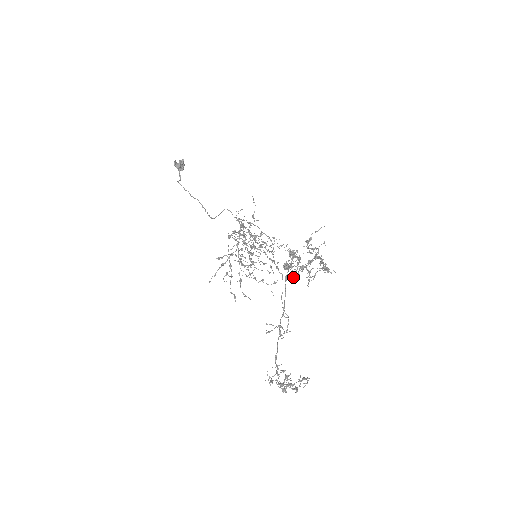
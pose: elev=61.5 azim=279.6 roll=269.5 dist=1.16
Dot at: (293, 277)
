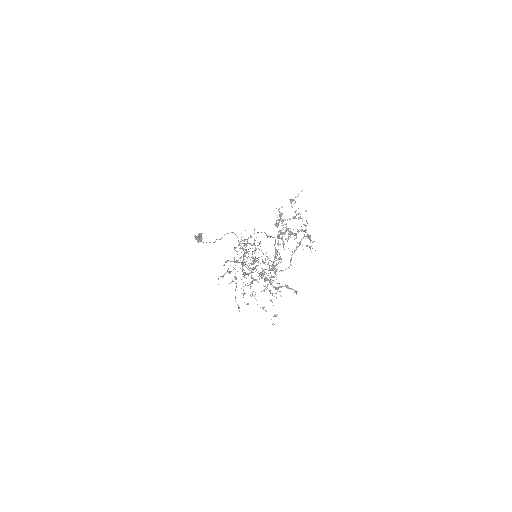
Dot at: (284, 244)
